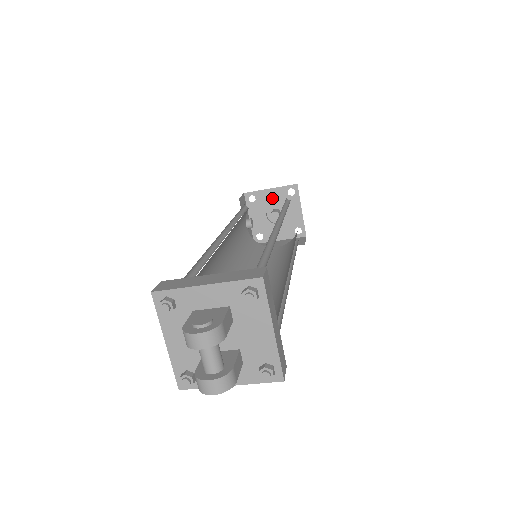
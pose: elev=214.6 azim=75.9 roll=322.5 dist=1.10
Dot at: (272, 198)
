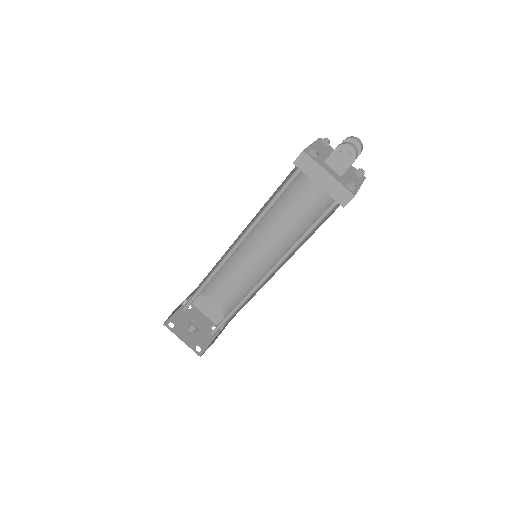
Dot at: (201, 319)
